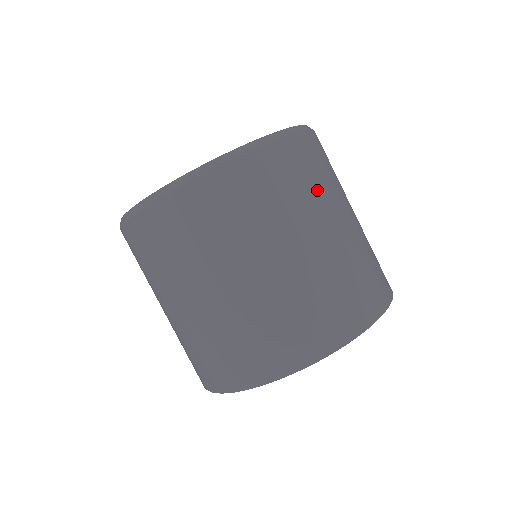
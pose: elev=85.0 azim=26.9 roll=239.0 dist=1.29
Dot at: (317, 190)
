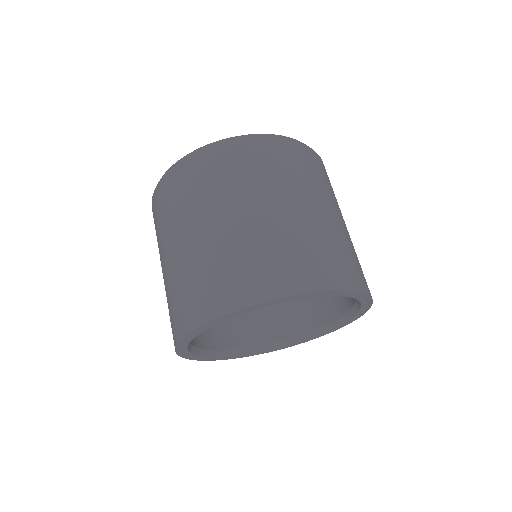
Dot at: (334, 194)
